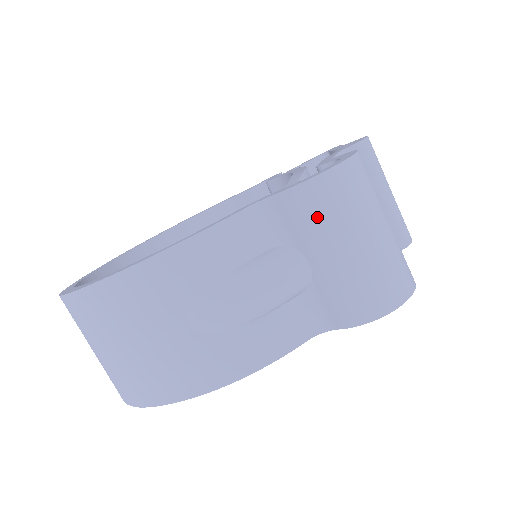
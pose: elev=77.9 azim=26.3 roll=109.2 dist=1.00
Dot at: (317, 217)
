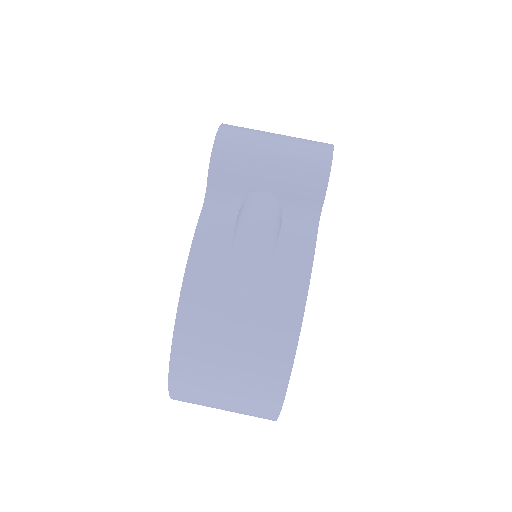
Dot at: (237, 163)
